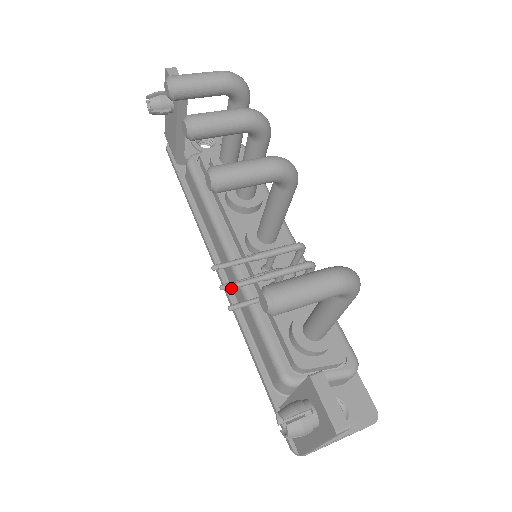
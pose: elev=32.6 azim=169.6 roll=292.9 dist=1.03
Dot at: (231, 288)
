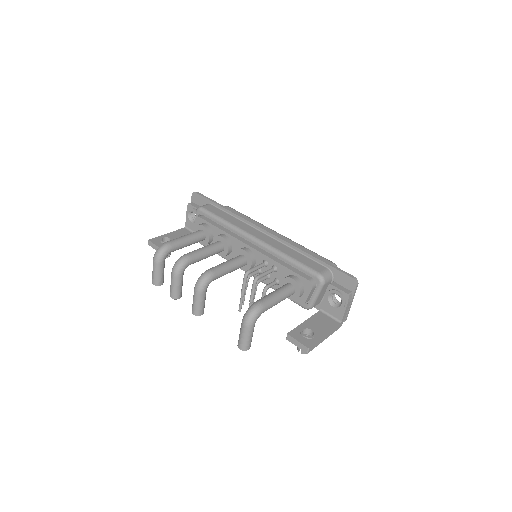
Dot at: occluded
